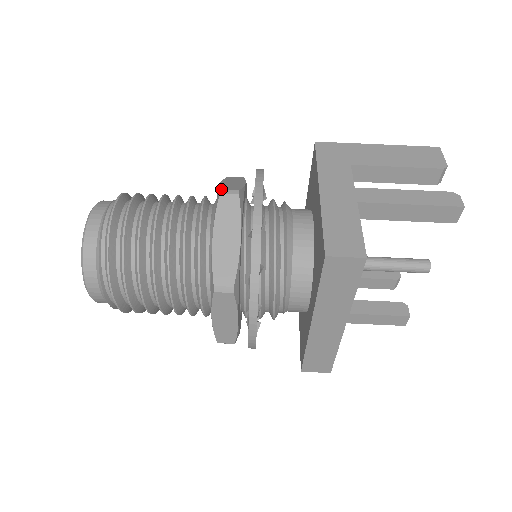
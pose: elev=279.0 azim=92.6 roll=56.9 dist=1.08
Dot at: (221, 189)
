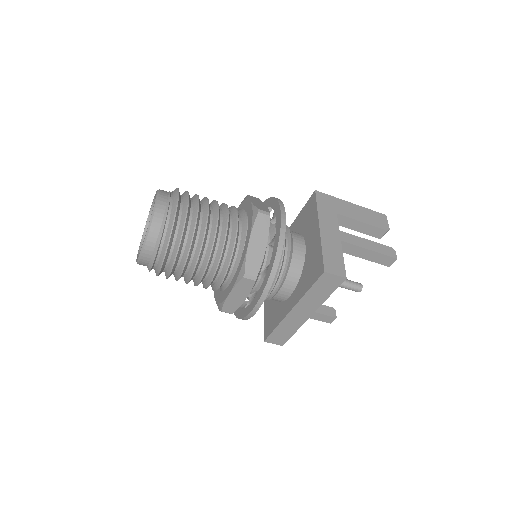
Dot at: (259, 209)
